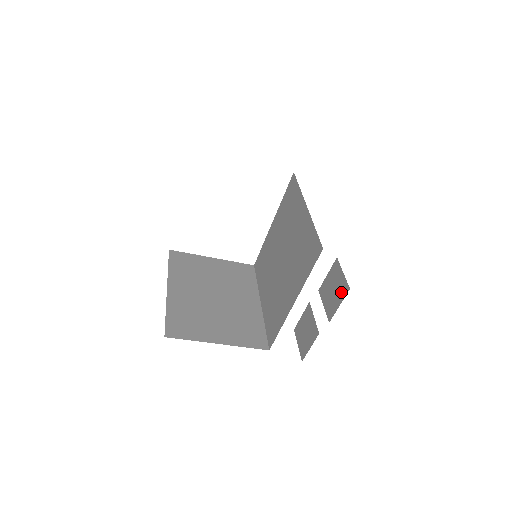
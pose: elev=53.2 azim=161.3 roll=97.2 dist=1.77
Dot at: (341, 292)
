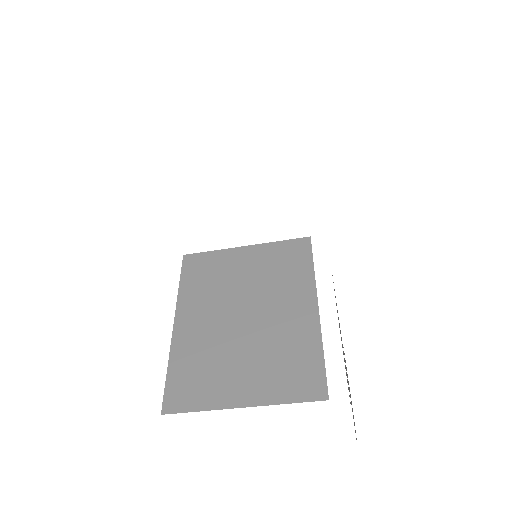
Dot at: occluded
